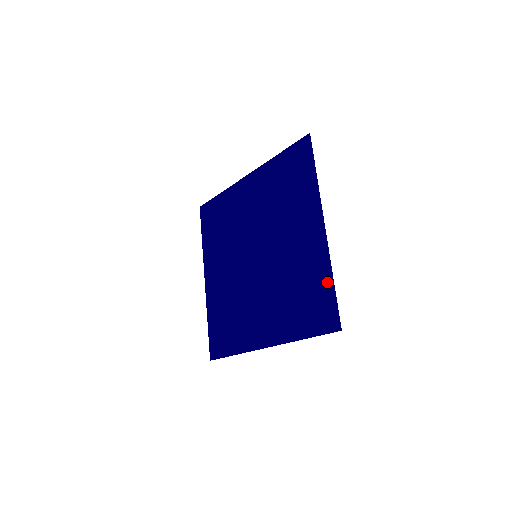
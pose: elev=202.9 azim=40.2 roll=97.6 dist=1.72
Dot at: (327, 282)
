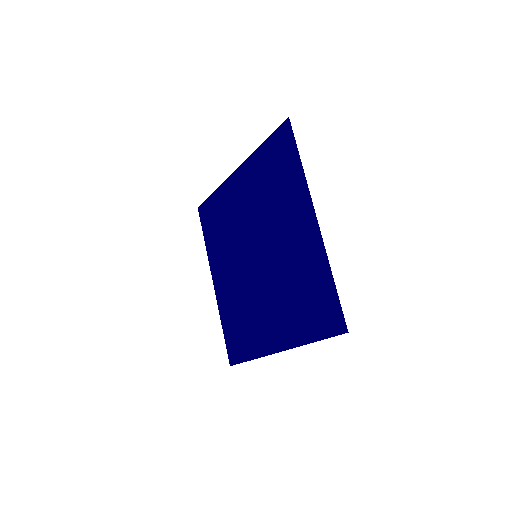
Dot at: (327, 280)
